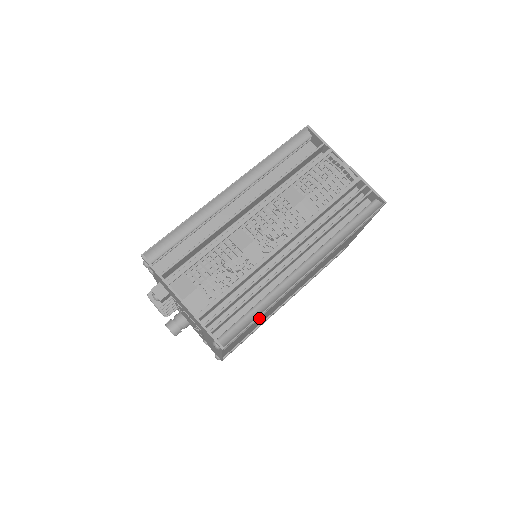
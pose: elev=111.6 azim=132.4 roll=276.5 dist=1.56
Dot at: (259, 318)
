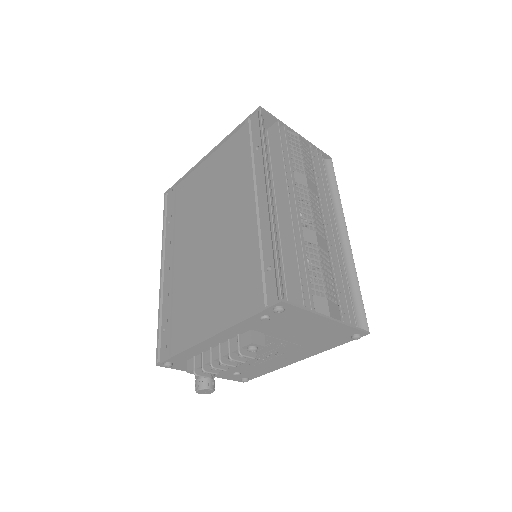
Dot at: occluded
